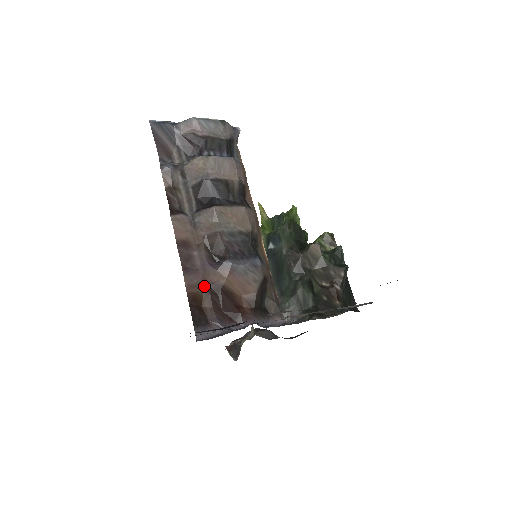
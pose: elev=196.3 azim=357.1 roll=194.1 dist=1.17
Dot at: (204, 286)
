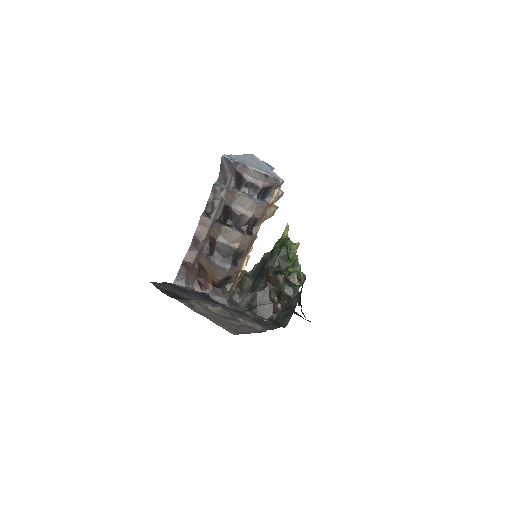
Dot at: (194, 261)
